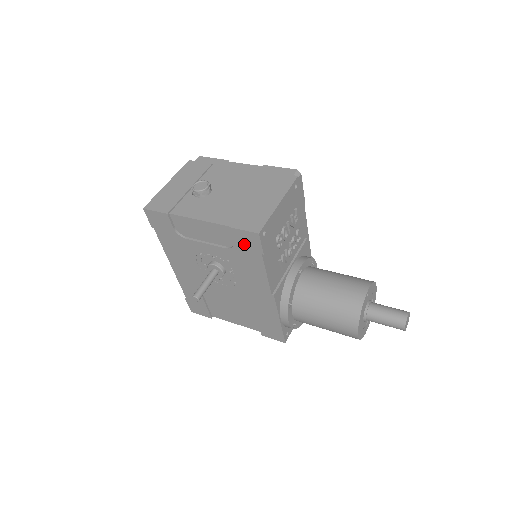
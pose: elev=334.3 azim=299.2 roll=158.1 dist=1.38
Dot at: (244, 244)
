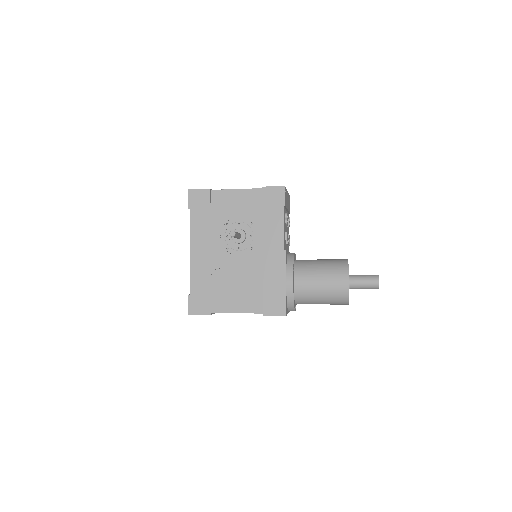
Dot at: (271, 200)
